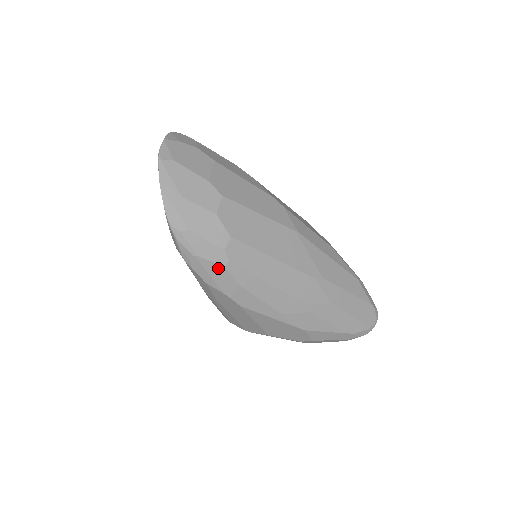
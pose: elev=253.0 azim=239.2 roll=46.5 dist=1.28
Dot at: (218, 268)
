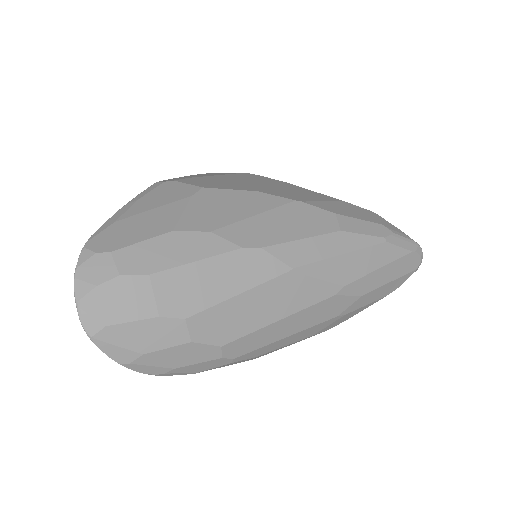
Dot at: (226, 365)
